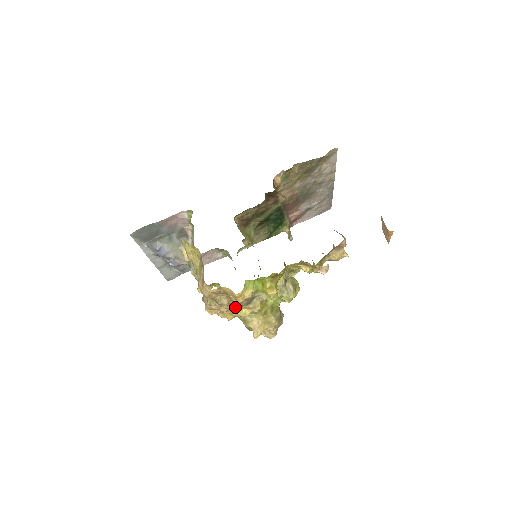
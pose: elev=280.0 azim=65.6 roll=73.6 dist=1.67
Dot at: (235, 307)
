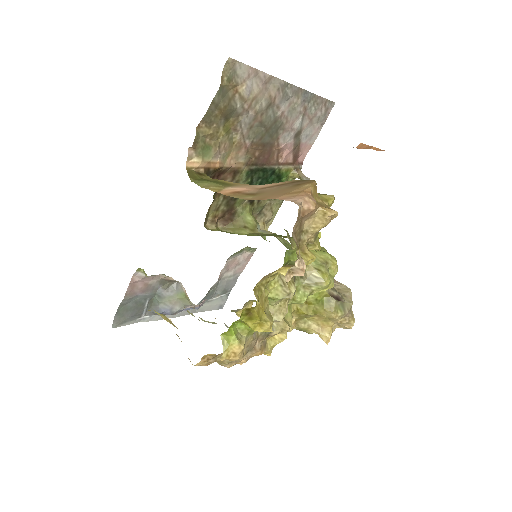
Dot at: (250, 353)
